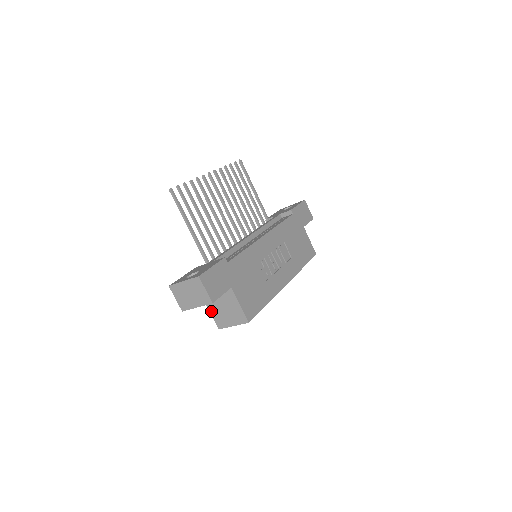
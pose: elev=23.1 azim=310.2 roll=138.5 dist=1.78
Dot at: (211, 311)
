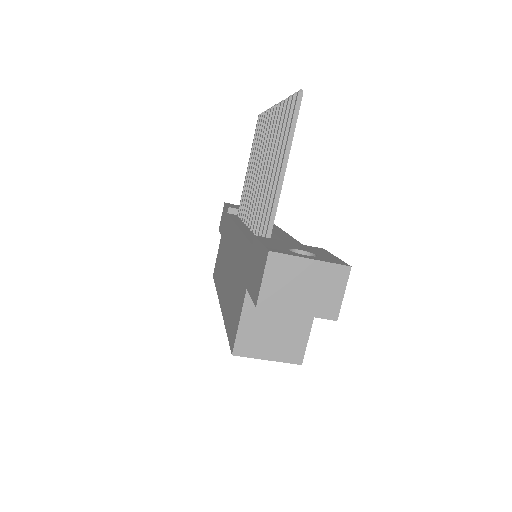
Dot at: (244, 320)
